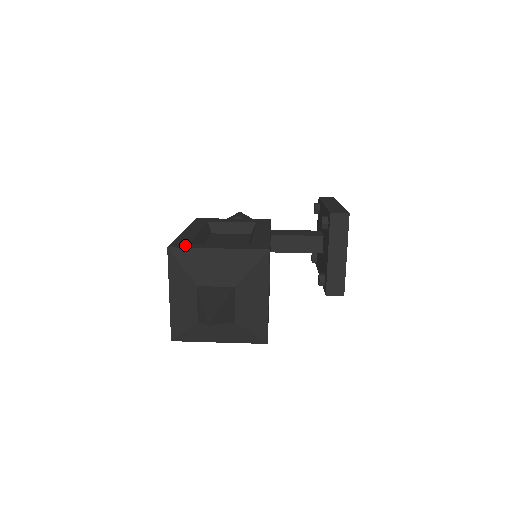
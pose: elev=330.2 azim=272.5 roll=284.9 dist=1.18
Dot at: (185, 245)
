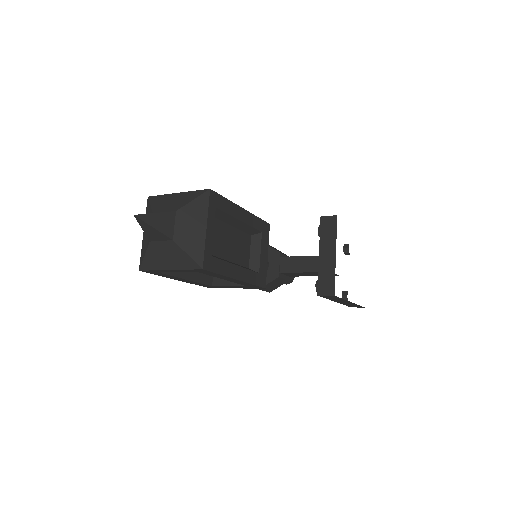
Dot at: occluded
